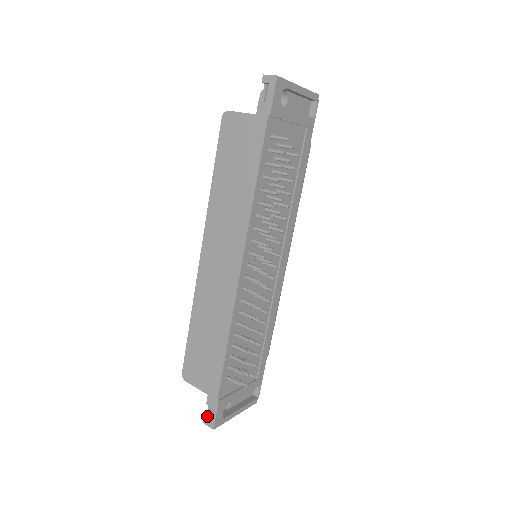
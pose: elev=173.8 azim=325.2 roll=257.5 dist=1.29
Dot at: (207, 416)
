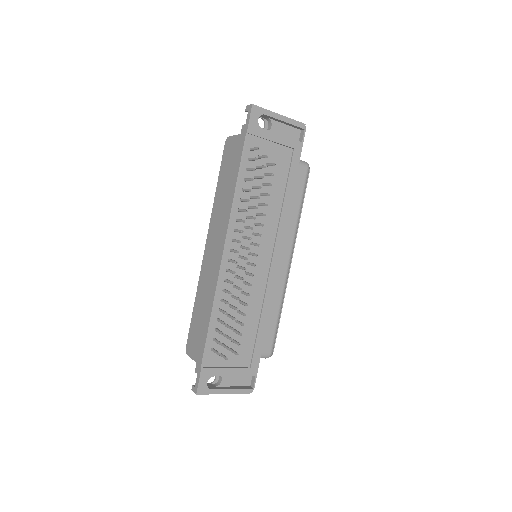
Dot at: occluded
